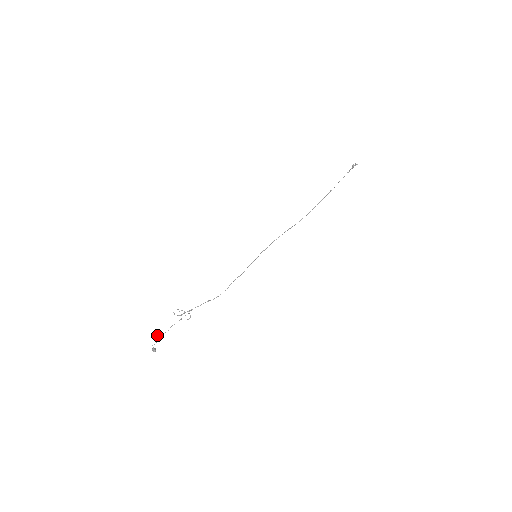
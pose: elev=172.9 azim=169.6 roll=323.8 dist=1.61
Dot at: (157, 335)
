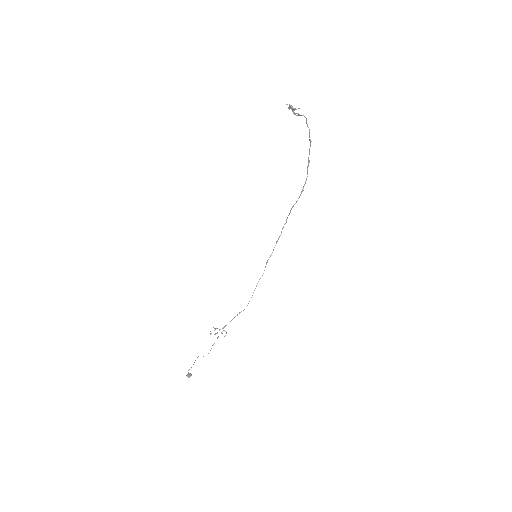
Dot at: occluded
